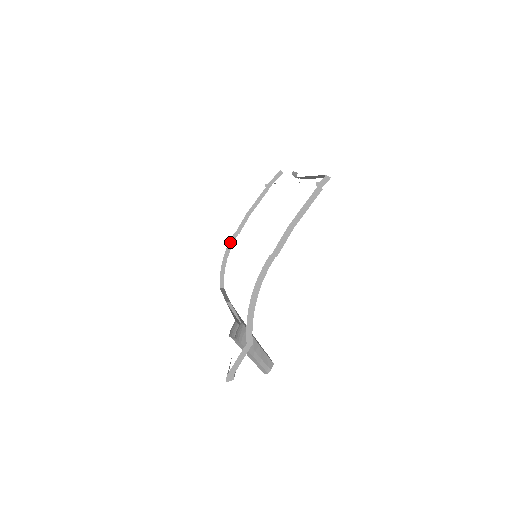
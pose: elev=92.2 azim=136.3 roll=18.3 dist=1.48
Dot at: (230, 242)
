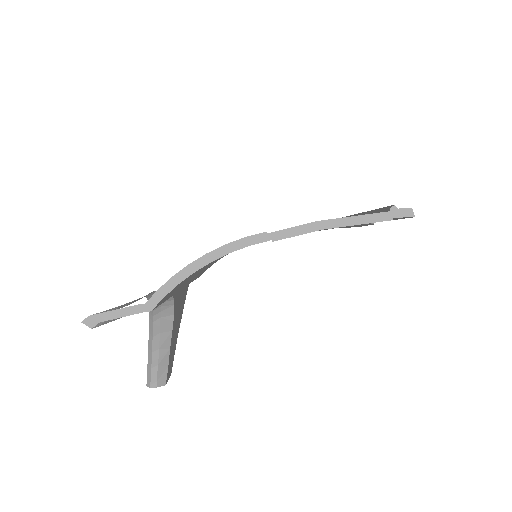
Dot at: occluded
